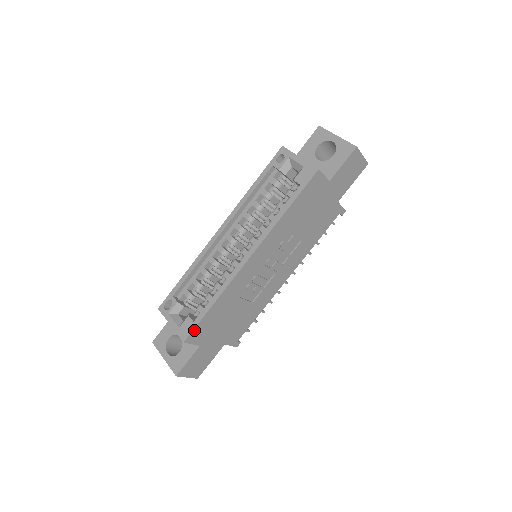
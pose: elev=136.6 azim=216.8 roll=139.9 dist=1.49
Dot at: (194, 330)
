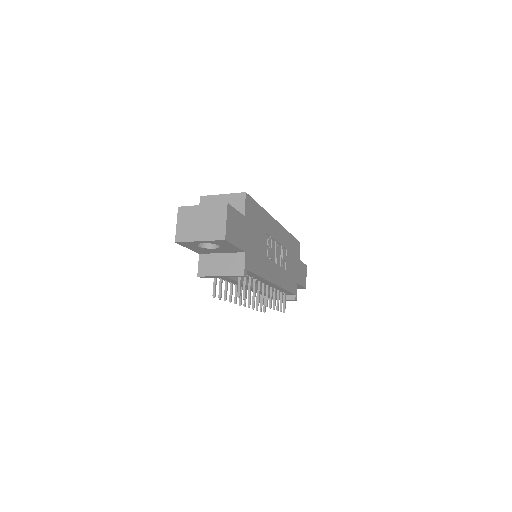
Dot at: (251, 199)
